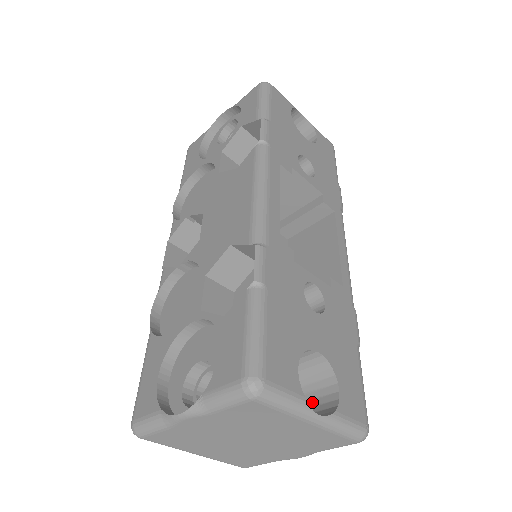
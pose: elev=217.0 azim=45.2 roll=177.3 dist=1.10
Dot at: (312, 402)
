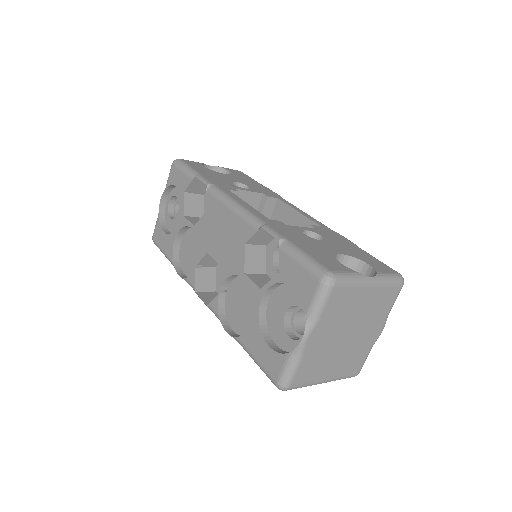
Dot at: occluded
